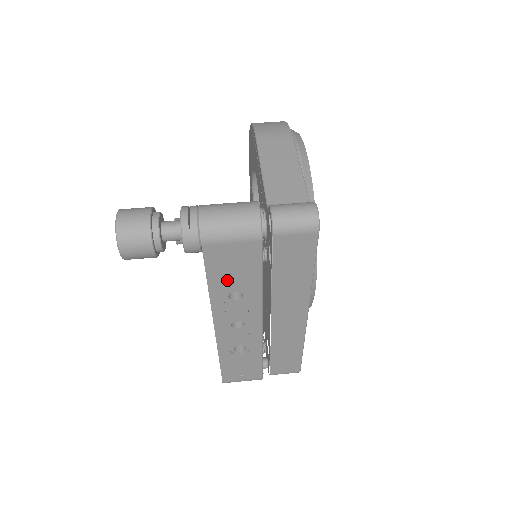
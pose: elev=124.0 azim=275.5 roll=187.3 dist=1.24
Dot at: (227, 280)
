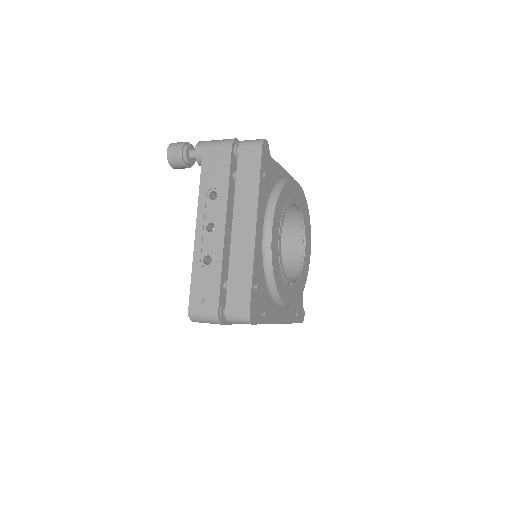
Dot at: (210, 178)
